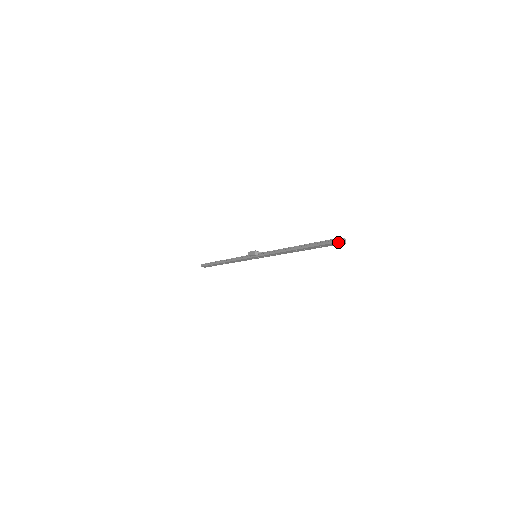
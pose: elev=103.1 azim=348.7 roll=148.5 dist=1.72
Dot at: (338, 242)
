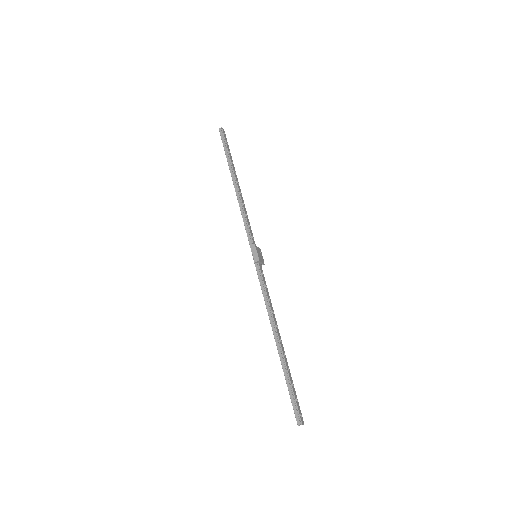
Dot at: (297, 420)
